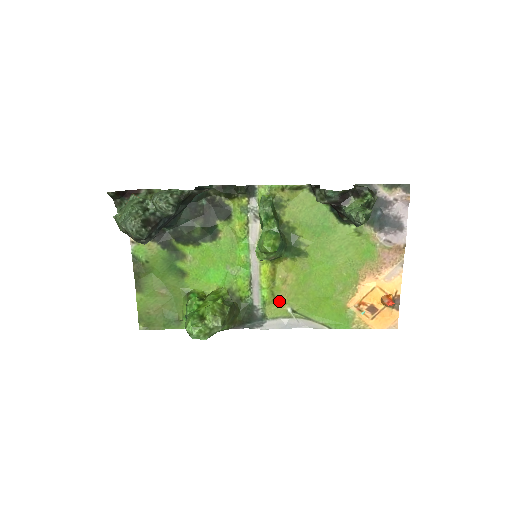
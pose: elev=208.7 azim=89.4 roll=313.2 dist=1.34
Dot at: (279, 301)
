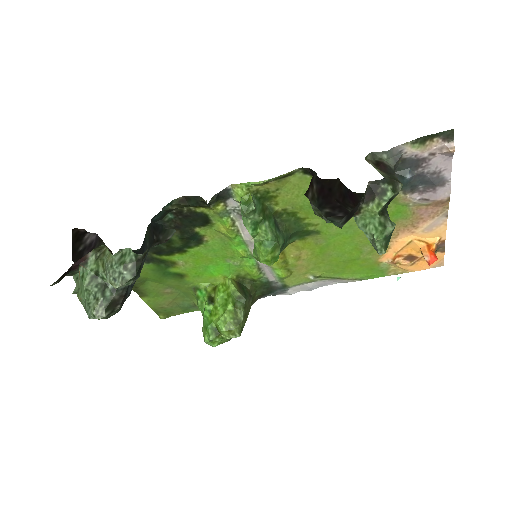
Dot at: (297, 273)
